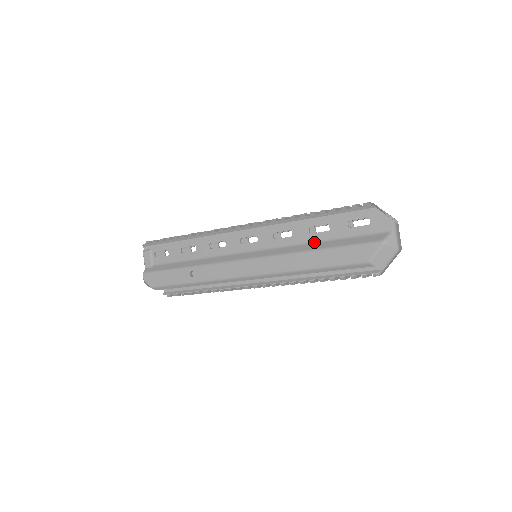
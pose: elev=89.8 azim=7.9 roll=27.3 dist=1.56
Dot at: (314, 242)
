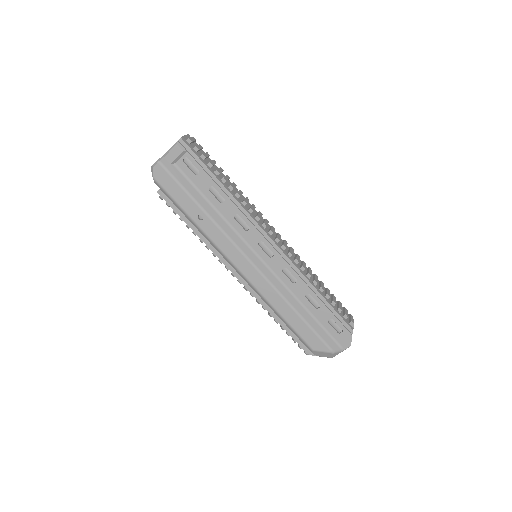
Dot at: (301, 303)
